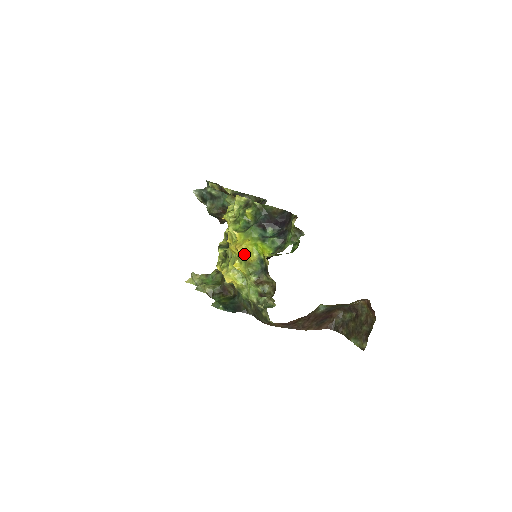
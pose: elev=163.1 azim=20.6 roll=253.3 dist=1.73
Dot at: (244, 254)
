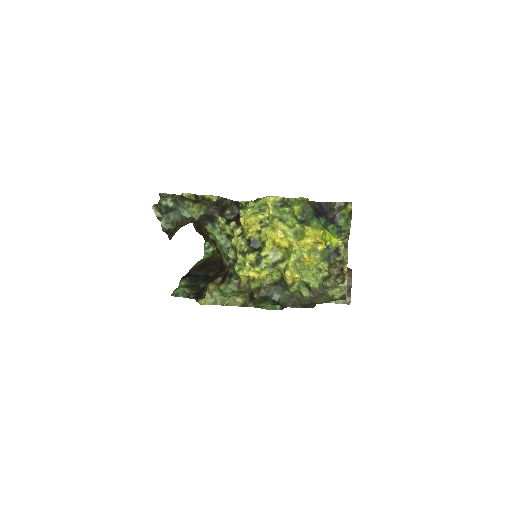
Dot at: (315, 245)
